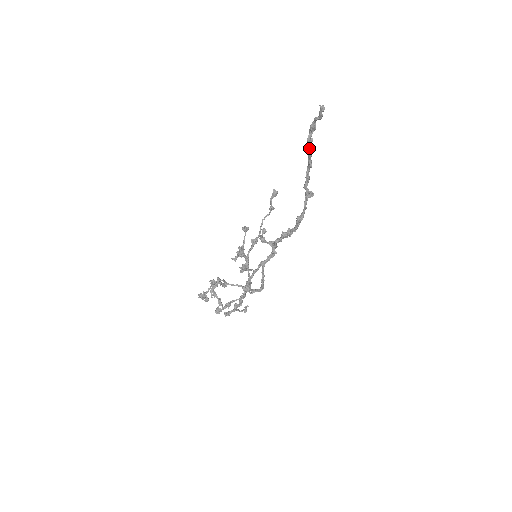
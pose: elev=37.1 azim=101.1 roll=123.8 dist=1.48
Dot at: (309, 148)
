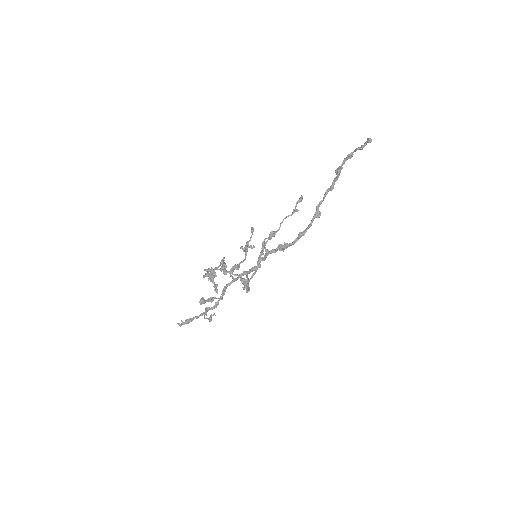
Dot at: (338, 173)
